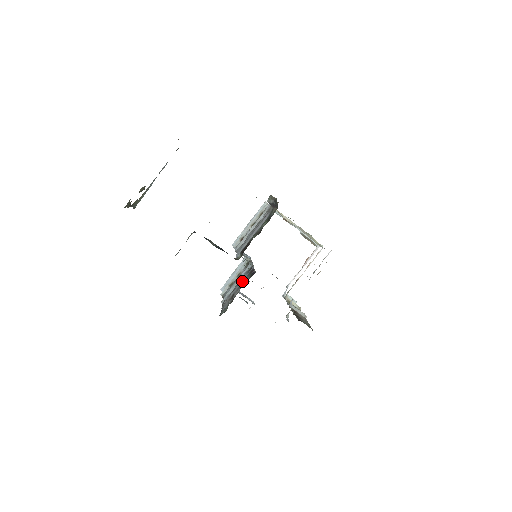
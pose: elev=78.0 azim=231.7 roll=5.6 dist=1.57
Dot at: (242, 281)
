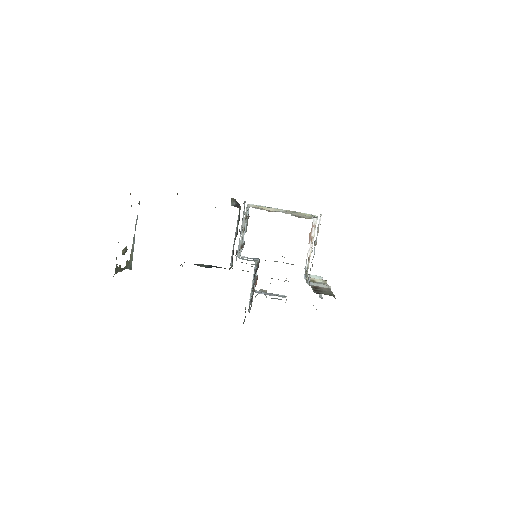
Dot at: (253, 284)
